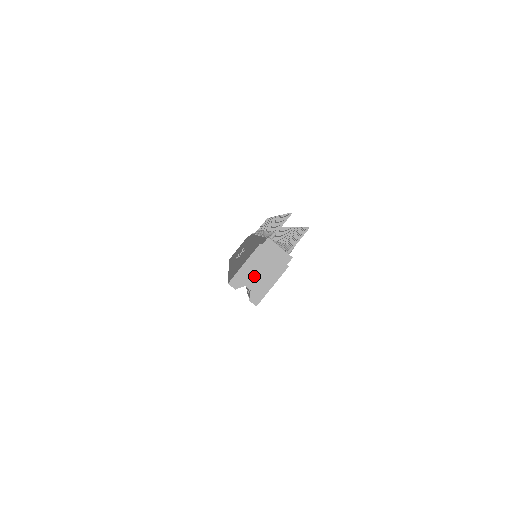
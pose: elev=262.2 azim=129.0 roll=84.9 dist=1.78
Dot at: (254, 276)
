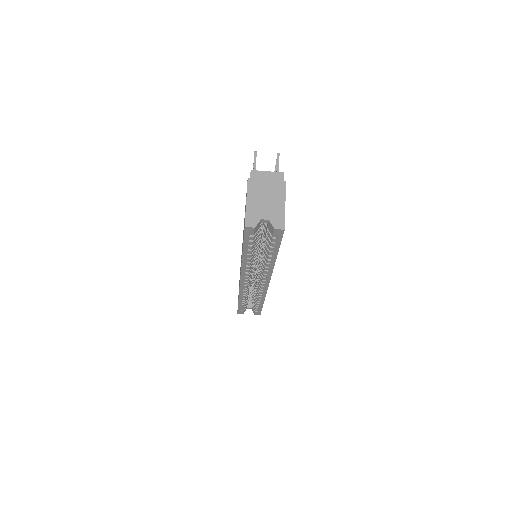
Dot at: (263, 207)
